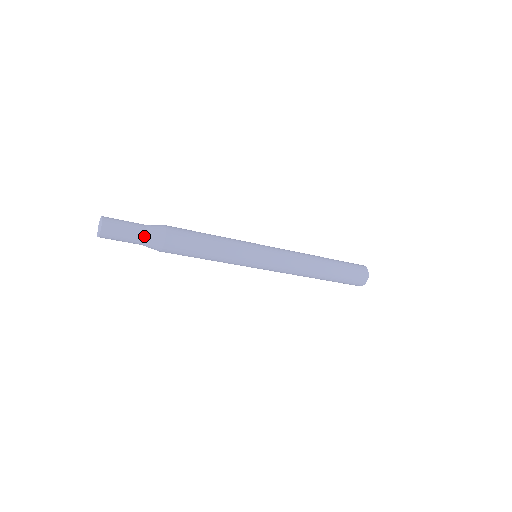
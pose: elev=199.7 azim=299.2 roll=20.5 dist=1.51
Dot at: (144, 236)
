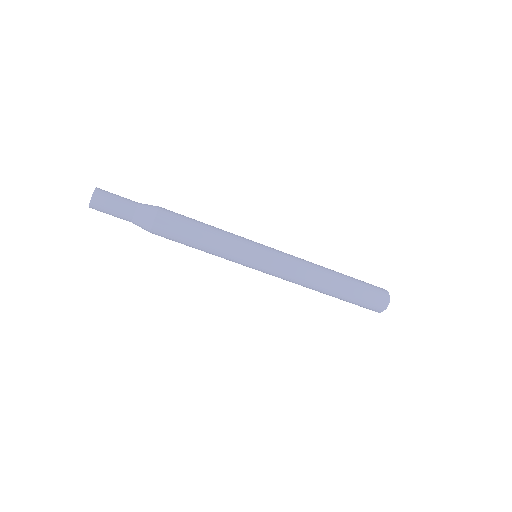
Dot at: (134, 211)
